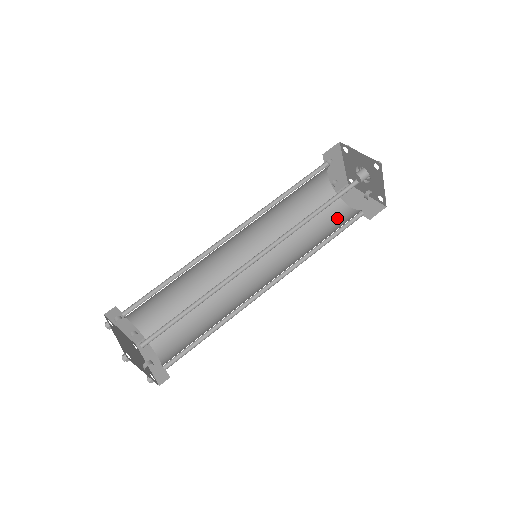
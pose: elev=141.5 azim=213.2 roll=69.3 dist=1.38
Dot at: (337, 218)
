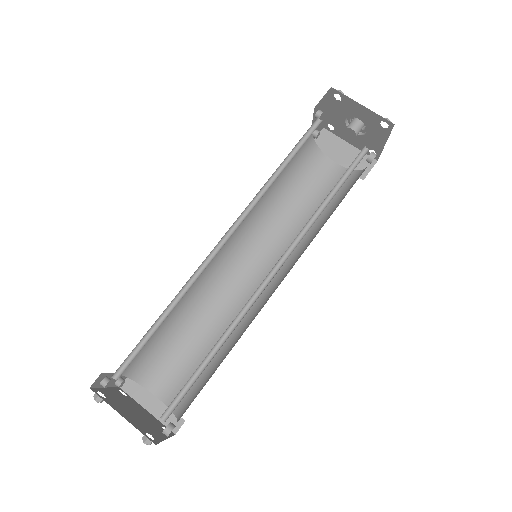
Dot at: (325, 180)
